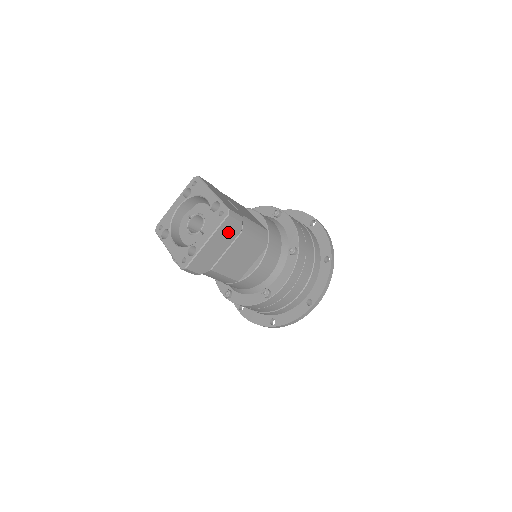
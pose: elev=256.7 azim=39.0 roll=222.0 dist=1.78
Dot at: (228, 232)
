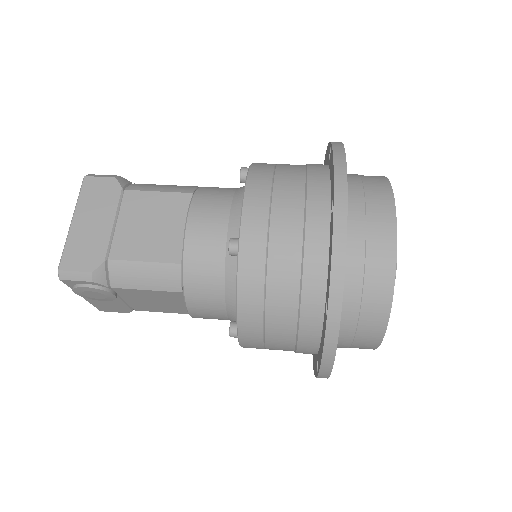
Dot at: (100, 197)
